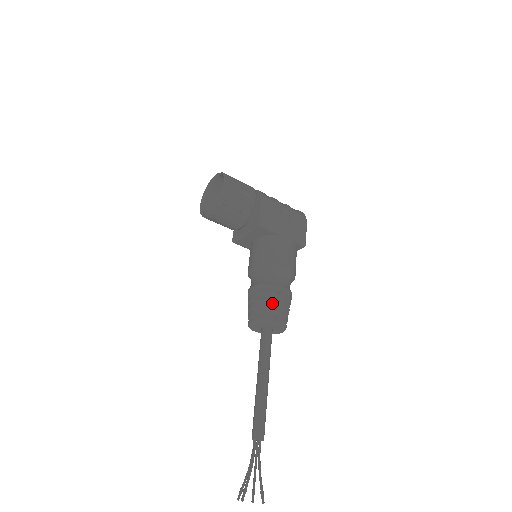
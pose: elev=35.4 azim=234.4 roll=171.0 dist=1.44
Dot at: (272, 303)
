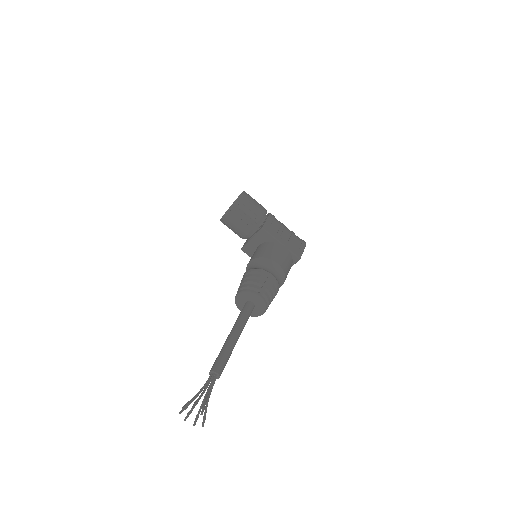
Dot at: (258, 281)
